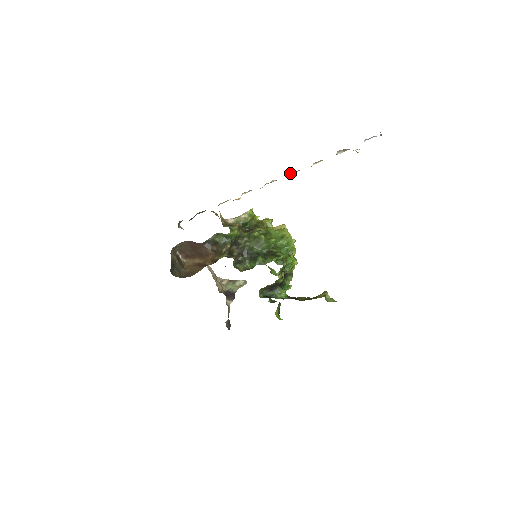
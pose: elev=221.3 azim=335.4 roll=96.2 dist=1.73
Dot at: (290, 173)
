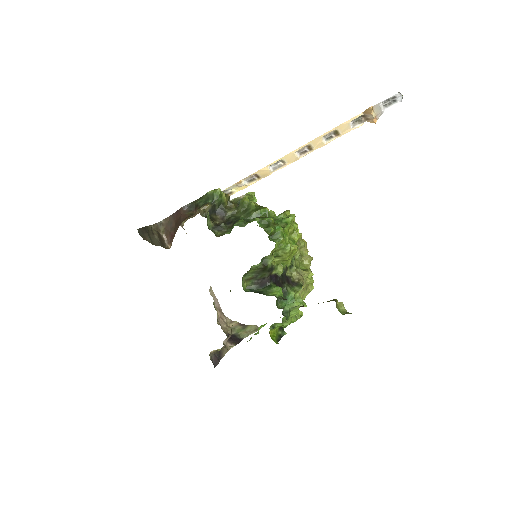
Dot at: (300, 154)
